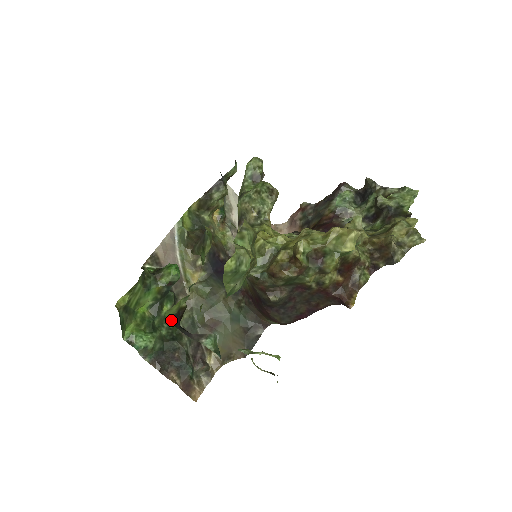
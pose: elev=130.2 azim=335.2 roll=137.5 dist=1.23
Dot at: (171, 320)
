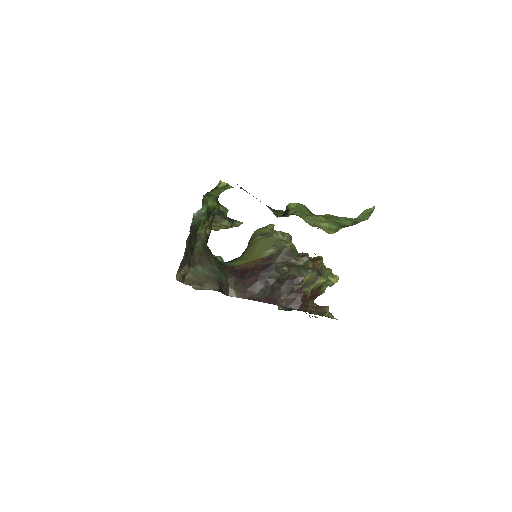
Dot at: (286, 209)
